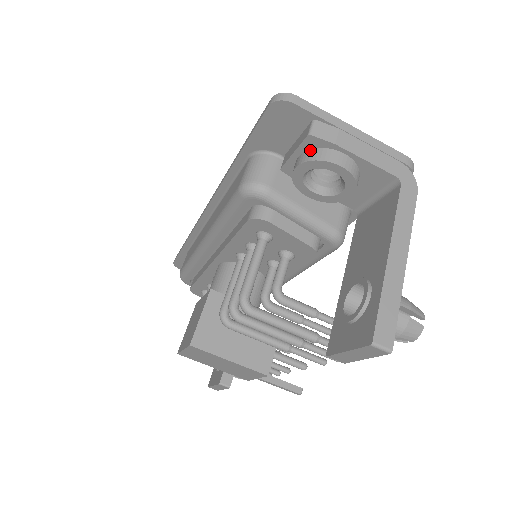
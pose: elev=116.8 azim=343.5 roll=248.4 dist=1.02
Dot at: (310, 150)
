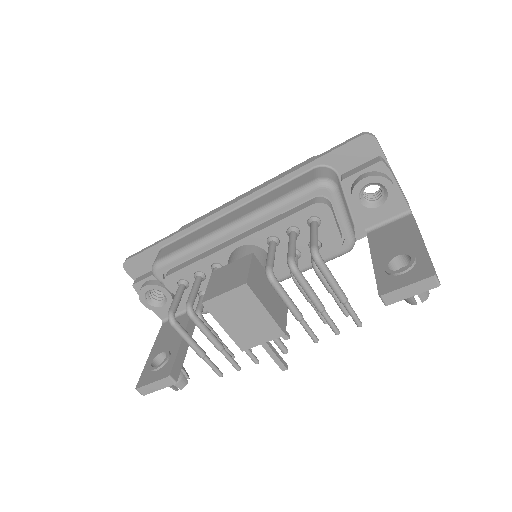
Dot at: (375, 171)
